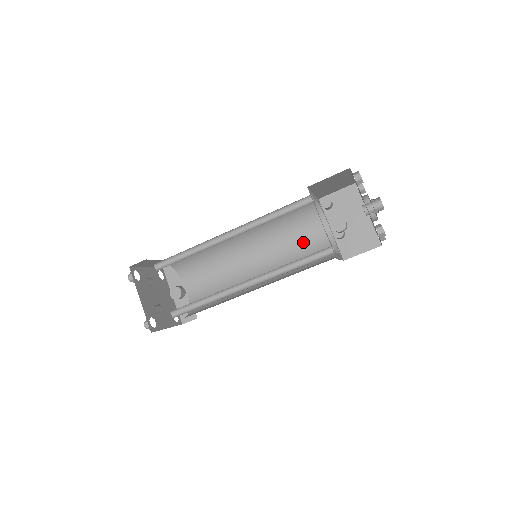
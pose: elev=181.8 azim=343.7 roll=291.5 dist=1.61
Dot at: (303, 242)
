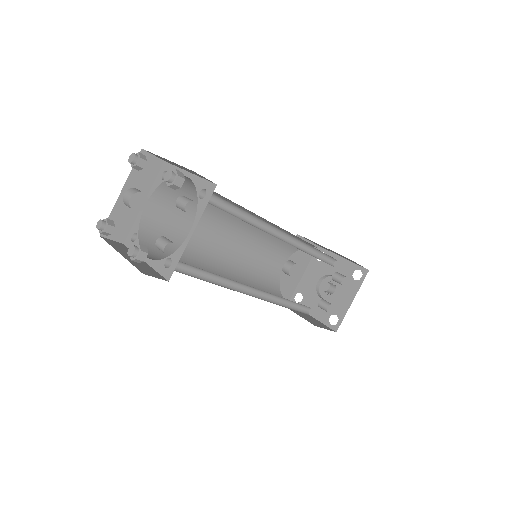
Dot at: (265, 258)
